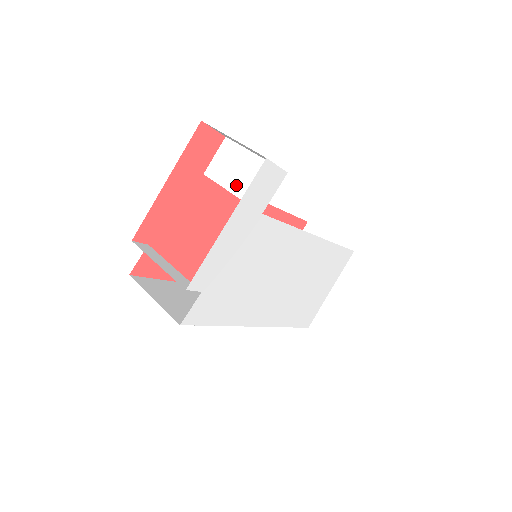
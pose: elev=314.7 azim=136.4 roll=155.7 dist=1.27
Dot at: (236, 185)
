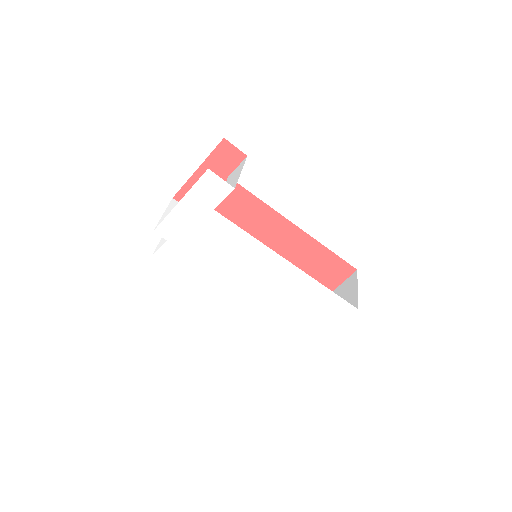
Dot at: occluded
